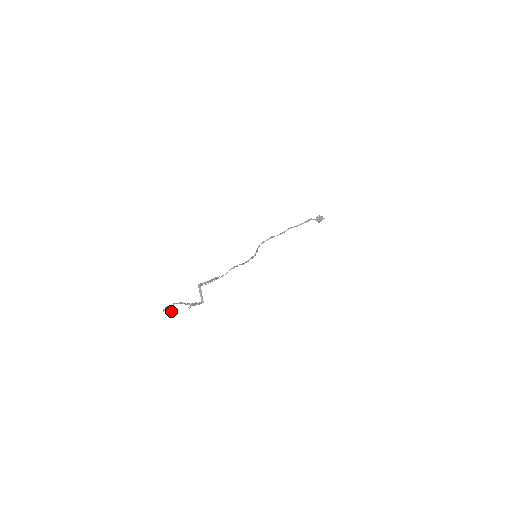
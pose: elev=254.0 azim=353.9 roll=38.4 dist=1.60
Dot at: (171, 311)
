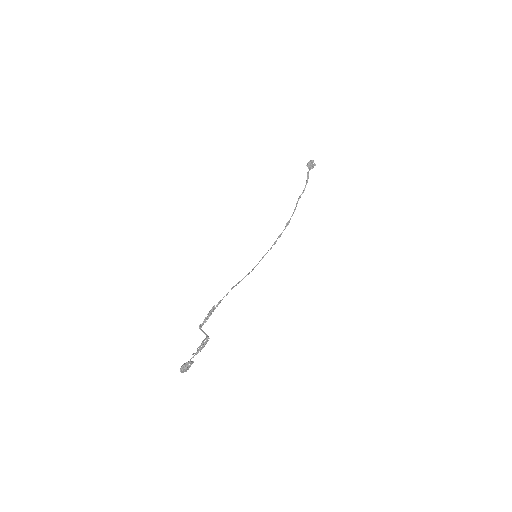
Dot at: (184, 367)
